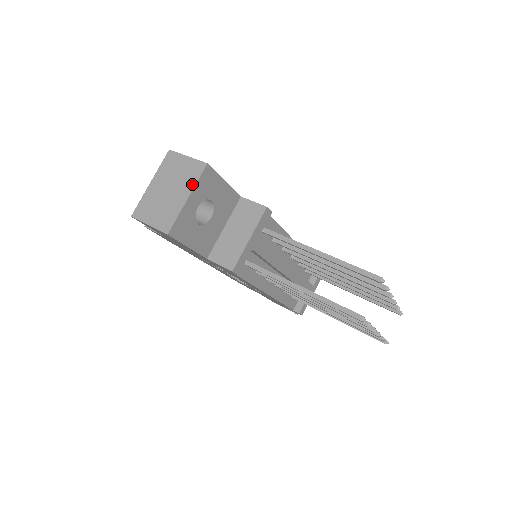
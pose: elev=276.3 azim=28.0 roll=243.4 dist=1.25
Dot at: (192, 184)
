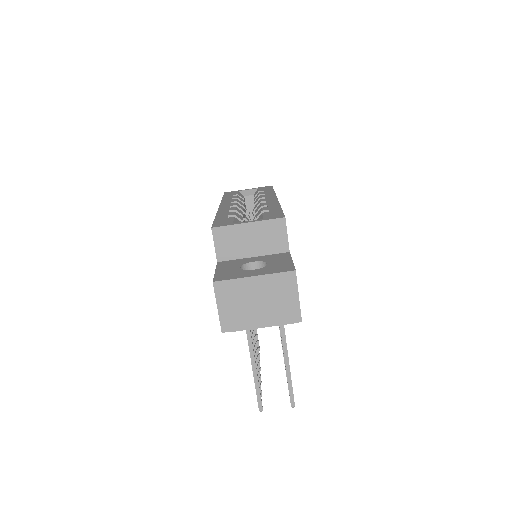
Dot at: (276, 322)
